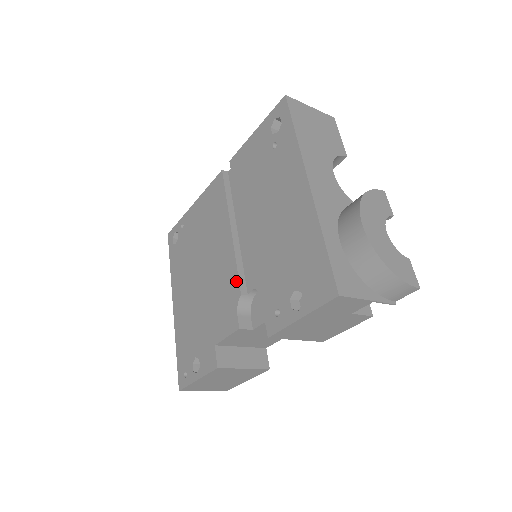
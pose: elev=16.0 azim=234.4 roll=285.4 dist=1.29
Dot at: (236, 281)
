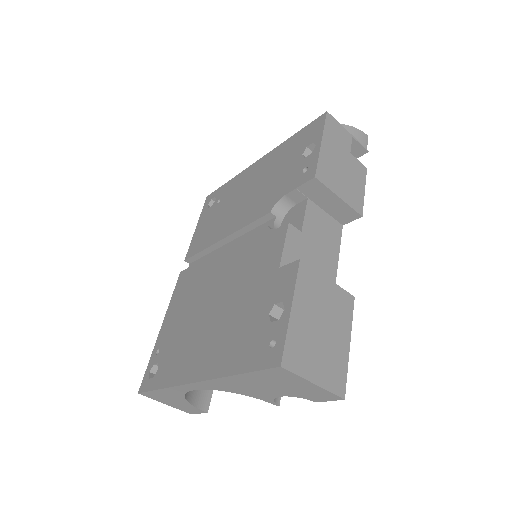
Dot at: (255, 235)
